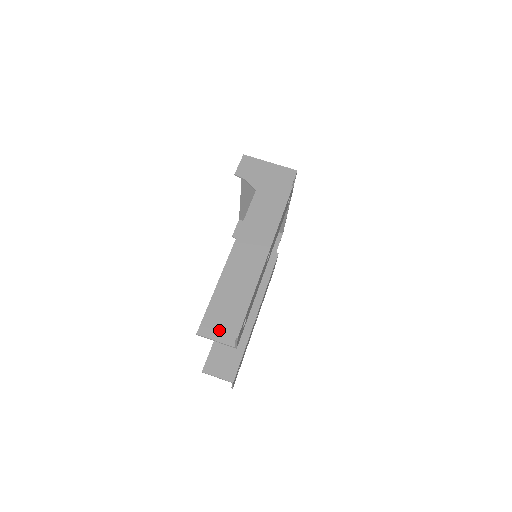
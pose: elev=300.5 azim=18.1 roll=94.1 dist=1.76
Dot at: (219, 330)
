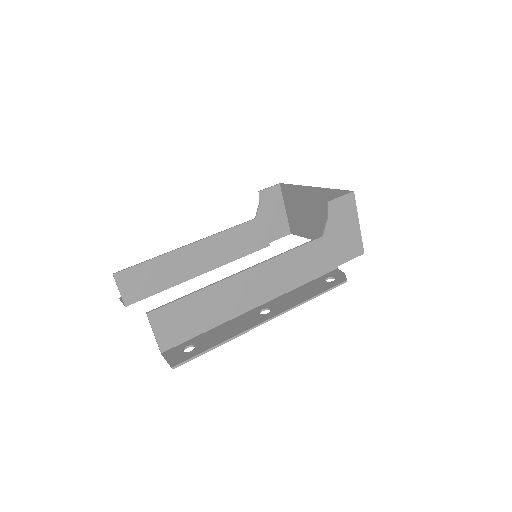
Dot at: (166, 328)
